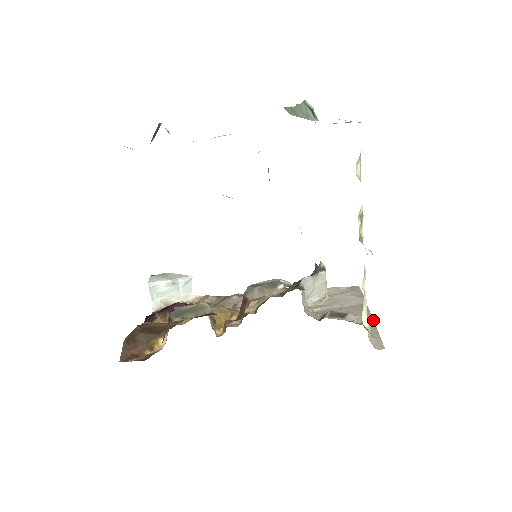
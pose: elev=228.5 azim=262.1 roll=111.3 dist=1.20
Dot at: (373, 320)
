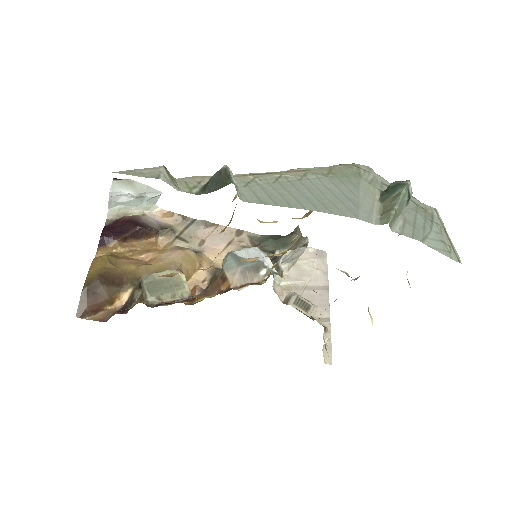
Dot at: occluded
